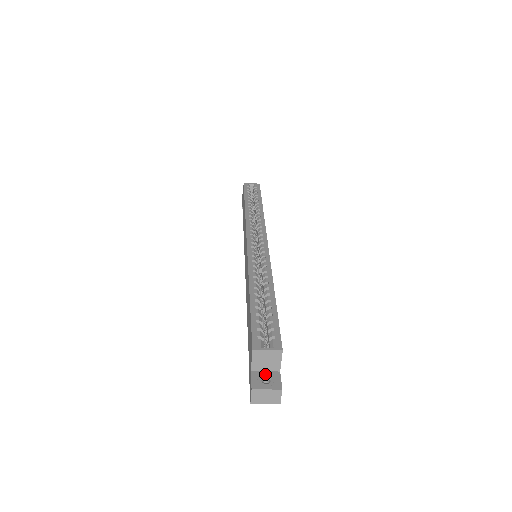
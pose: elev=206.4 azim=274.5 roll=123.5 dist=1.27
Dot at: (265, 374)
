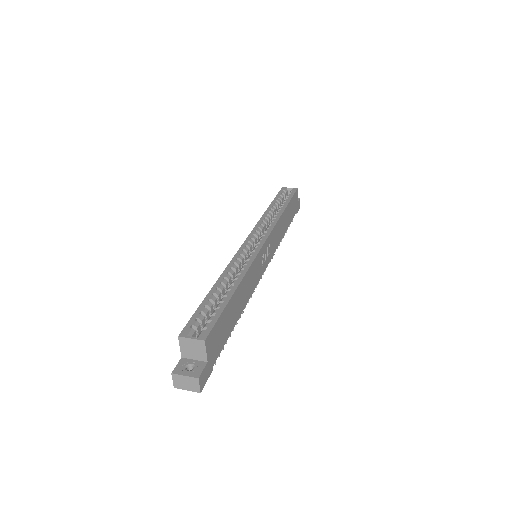
Dot at: (192, 362)
